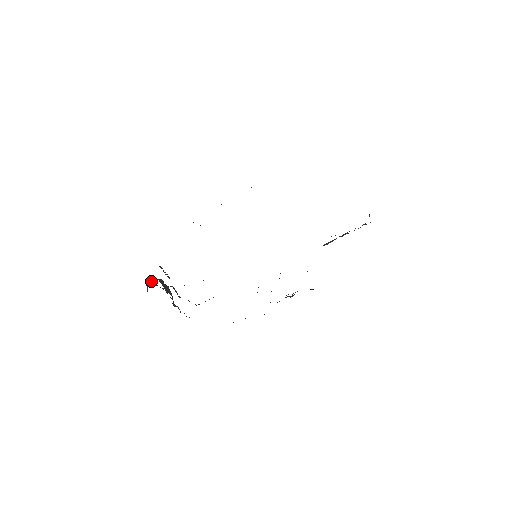
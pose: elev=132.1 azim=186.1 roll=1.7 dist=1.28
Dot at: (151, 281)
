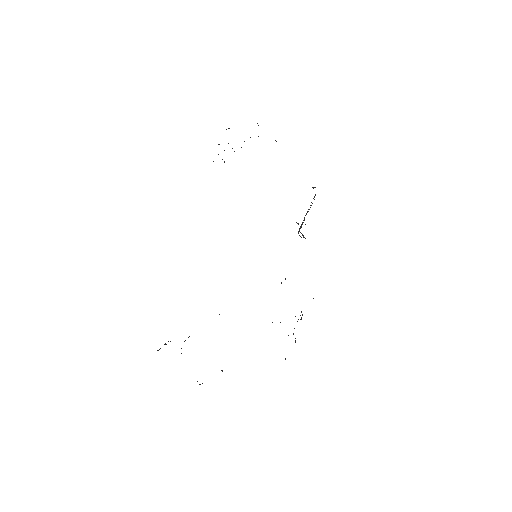
Dot at: (157, 350)
